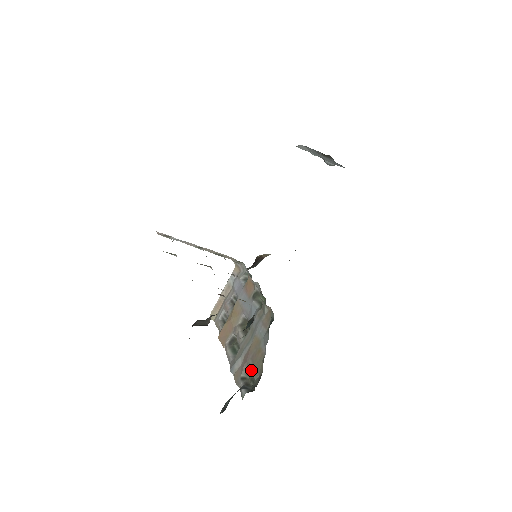
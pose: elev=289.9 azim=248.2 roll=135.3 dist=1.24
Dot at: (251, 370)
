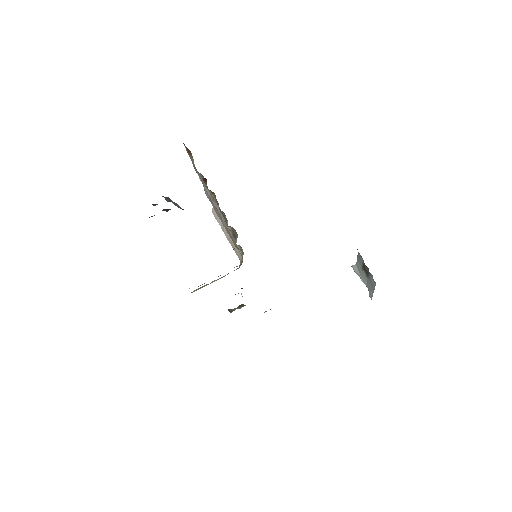
Dot at: occluded
